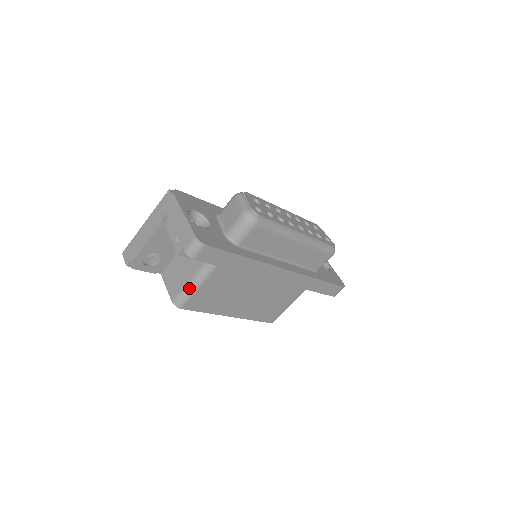
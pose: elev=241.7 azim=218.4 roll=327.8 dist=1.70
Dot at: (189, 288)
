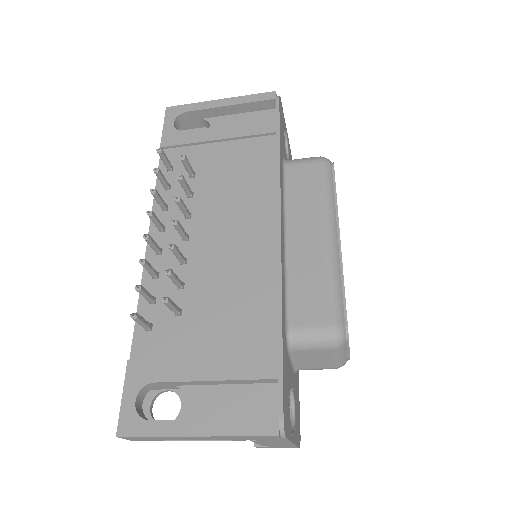
Dot at: occluded
